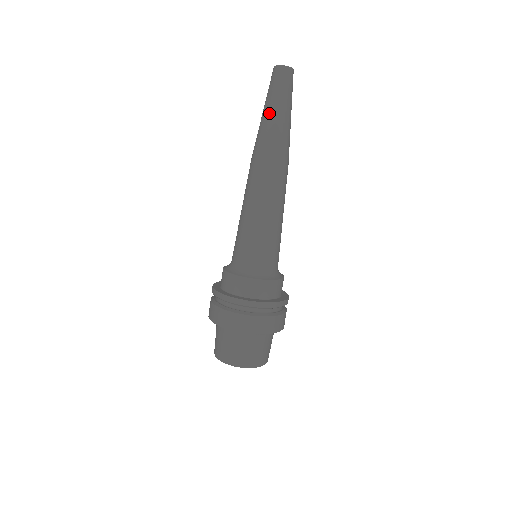
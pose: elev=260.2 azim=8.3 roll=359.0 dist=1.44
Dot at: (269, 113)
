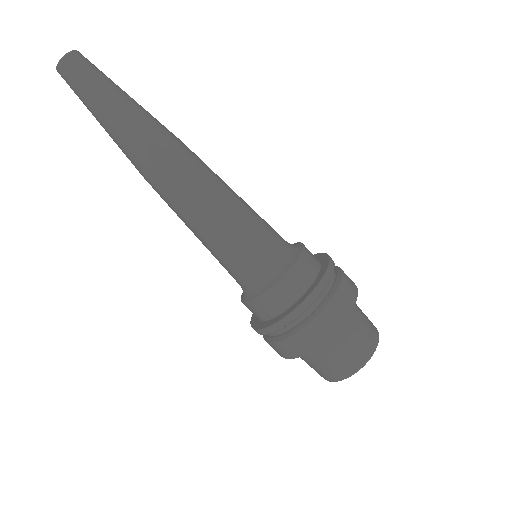
Dot at: (103, 127)
